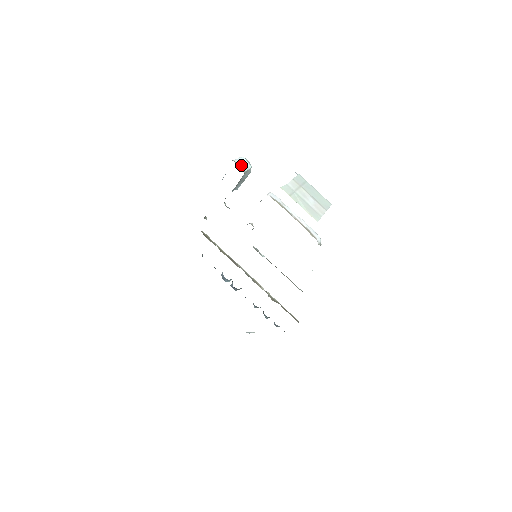
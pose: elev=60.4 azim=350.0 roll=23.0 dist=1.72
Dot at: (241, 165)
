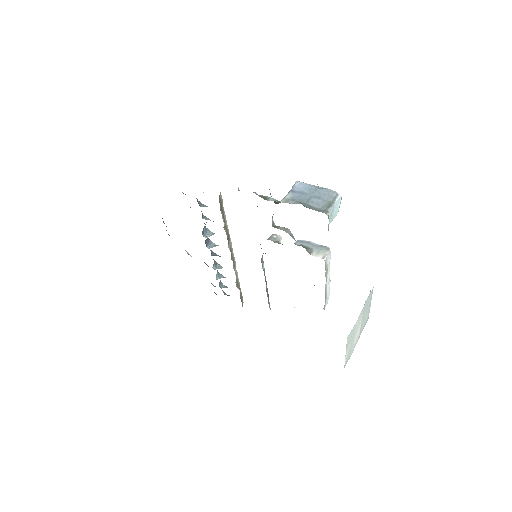
Dot at: (331, 216)
